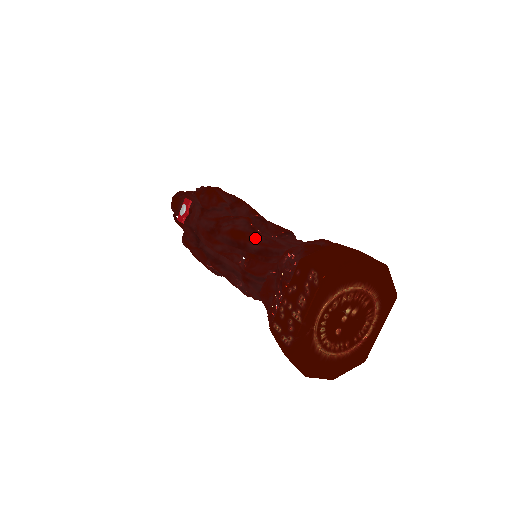
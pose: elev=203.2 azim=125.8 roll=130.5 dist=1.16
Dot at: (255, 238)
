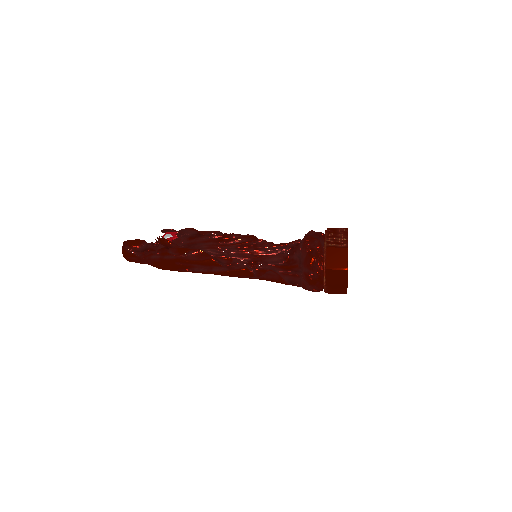
Dot at: occluded
